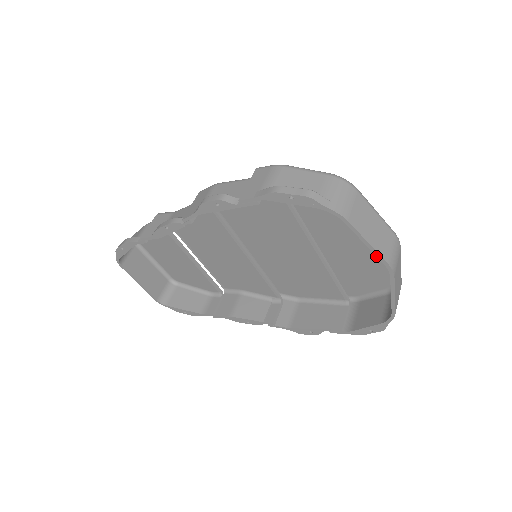
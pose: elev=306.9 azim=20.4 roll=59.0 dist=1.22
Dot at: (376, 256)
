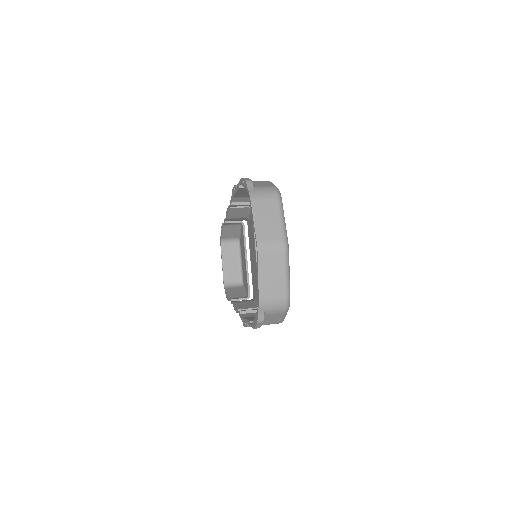
Dot at: (255, 233)
